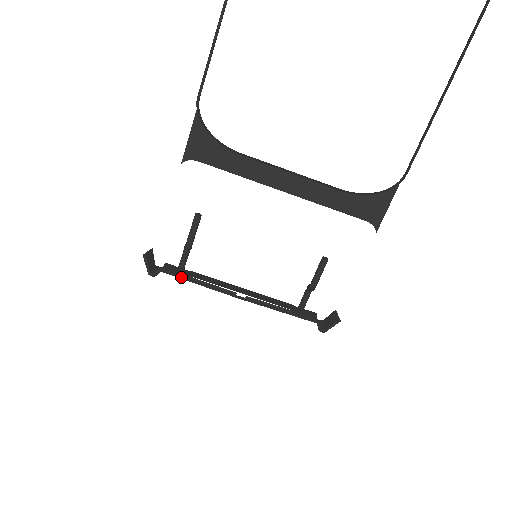
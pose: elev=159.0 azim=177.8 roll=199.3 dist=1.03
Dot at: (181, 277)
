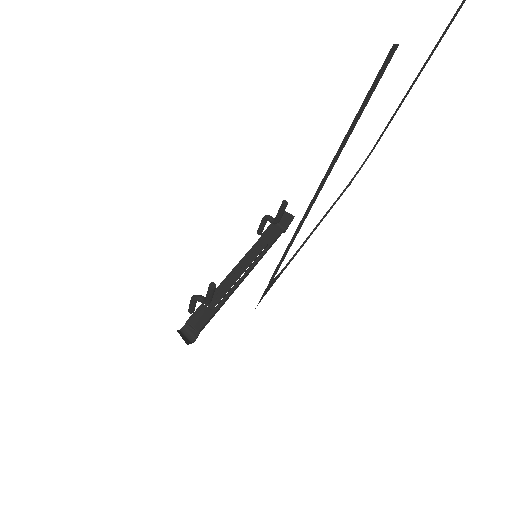
Dot at: (212, 317)
